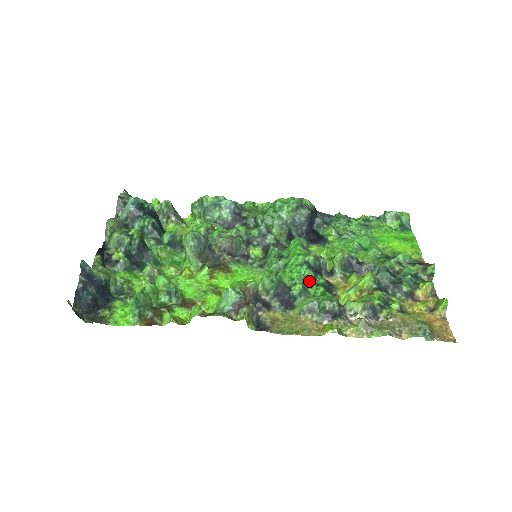
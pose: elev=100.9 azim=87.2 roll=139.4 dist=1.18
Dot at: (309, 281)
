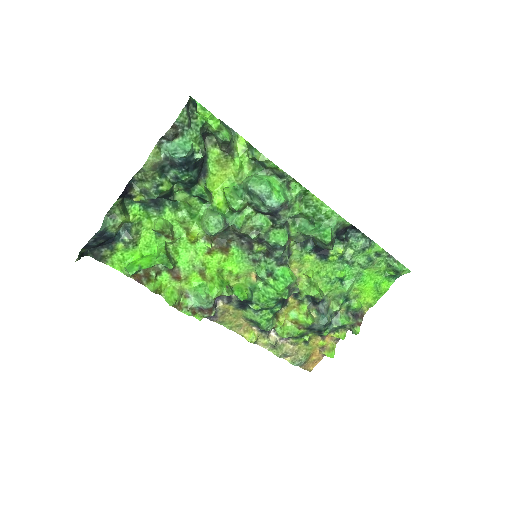
Dot at: (268, 308)
